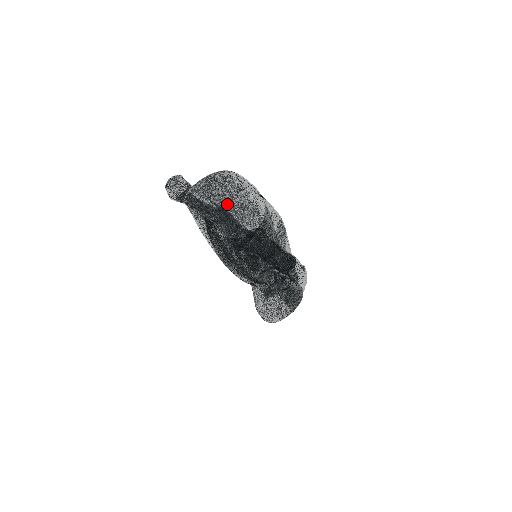
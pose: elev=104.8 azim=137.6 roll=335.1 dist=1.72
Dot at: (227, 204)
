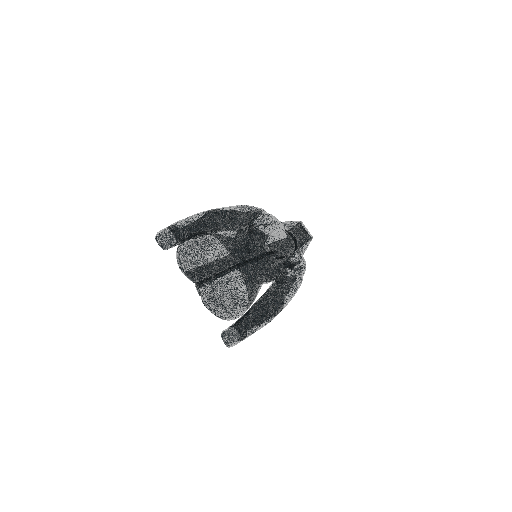
Dot at: occluded
